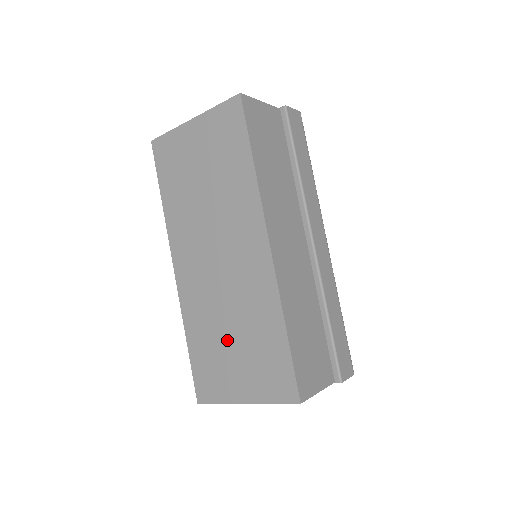
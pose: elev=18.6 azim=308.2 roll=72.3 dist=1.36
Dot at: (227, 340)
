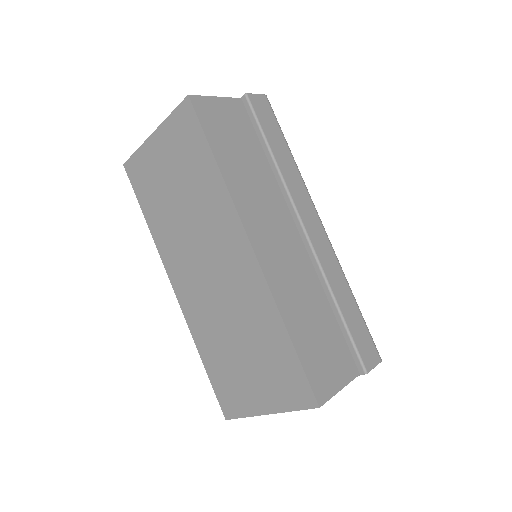
Dot at: (236, 352)
